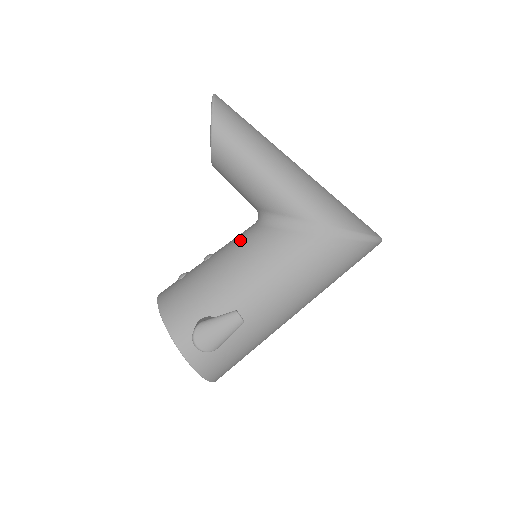
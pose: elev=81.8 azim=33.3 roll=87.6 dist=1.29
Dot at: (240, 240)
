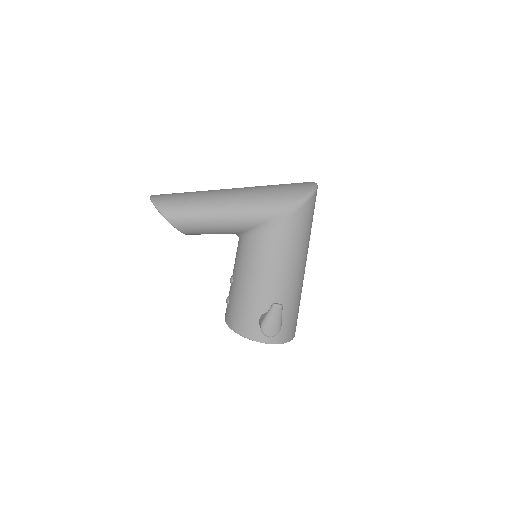
Dot at: (240, 259)
